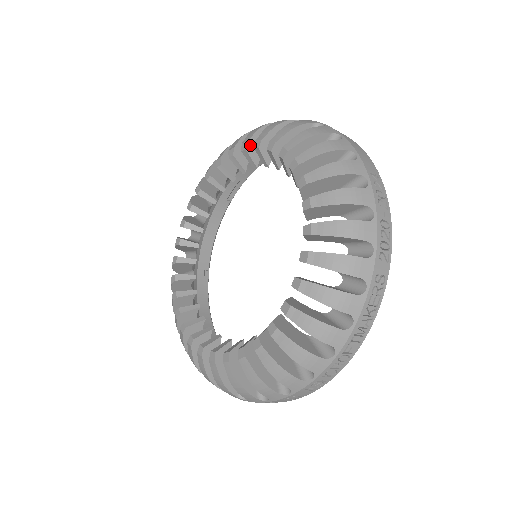
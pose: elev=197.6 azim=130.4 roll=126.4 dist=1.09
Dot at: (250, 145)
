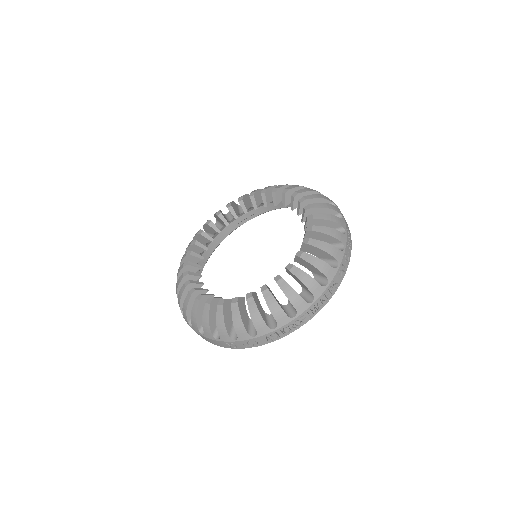
Dot at: (279, 191)
